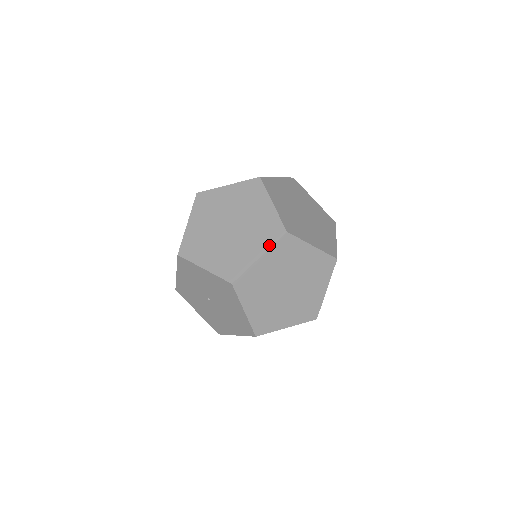
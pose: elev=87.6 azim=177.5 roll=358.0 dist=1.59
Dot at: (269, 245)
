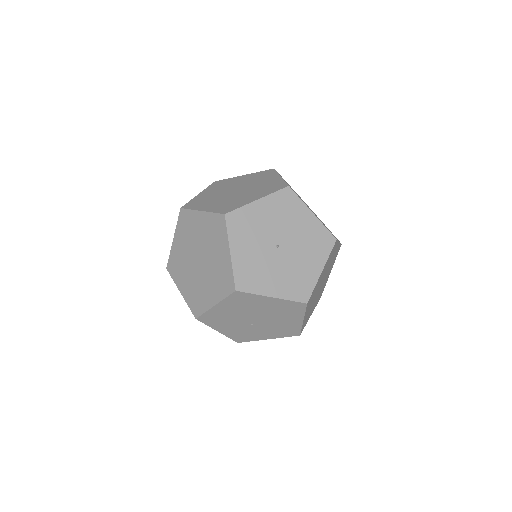
Dot at: (276, 173)
